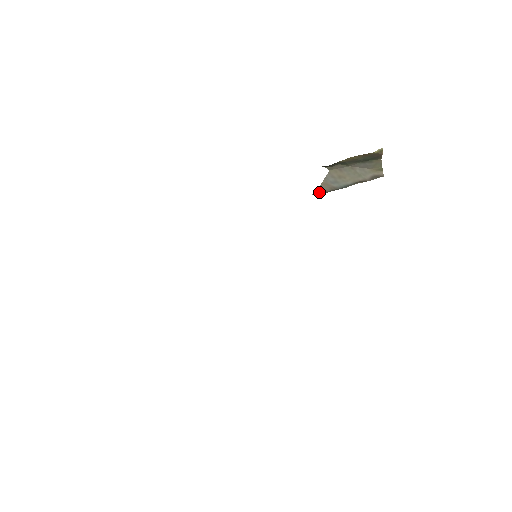
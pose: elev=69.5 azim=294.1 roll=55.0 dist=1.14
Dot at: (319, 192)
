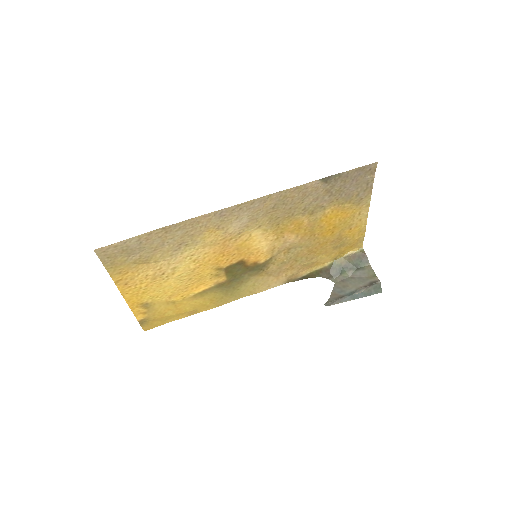
Dot at: (330, 302)
